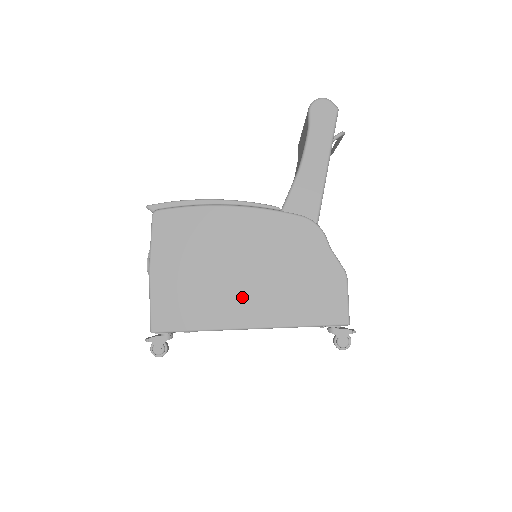
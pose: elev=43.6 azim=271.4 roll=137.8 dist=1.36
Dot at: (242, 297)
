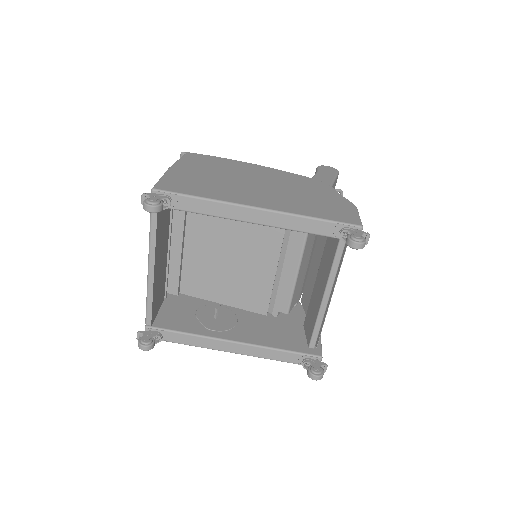
Dot at: (254, 194)
